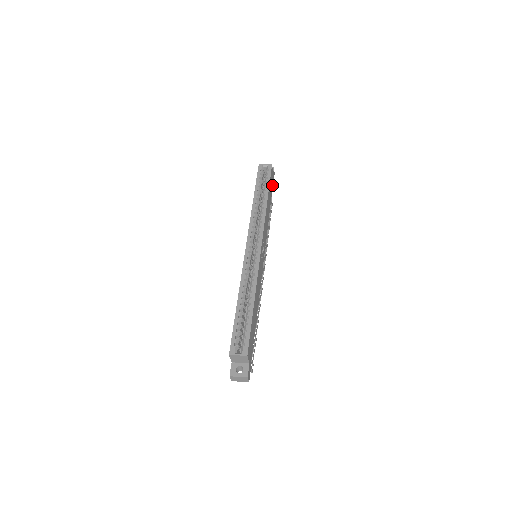
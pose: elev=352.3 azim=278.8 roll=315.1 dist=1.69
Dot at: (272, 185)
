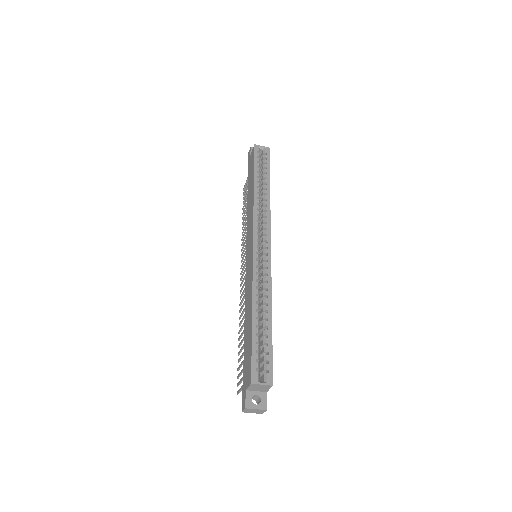
Dot at: occluded
